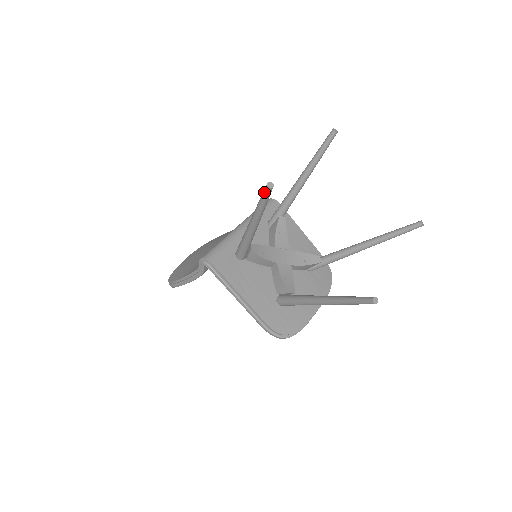
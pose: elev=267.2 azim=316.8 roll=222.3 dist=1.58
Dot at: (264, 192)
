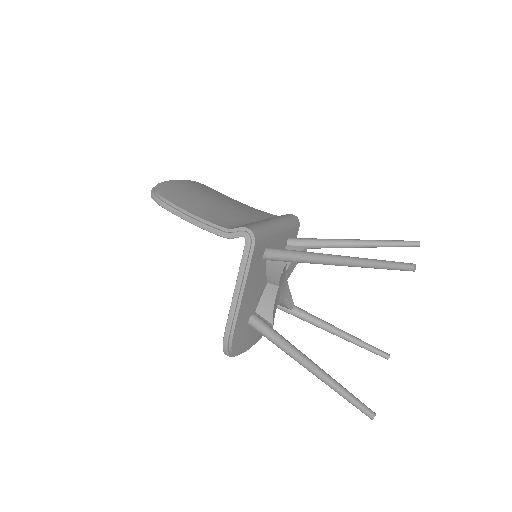
Dot at: (401, 265)
